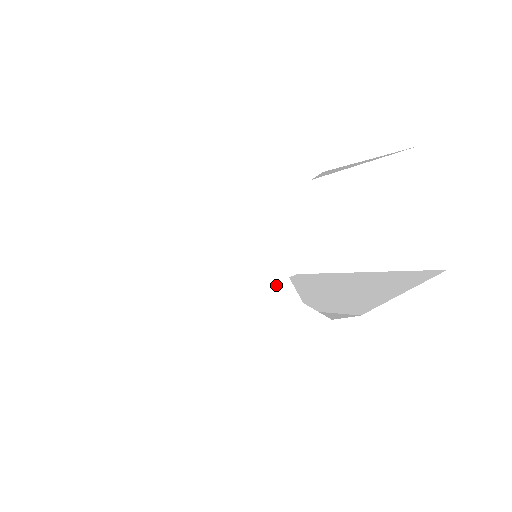
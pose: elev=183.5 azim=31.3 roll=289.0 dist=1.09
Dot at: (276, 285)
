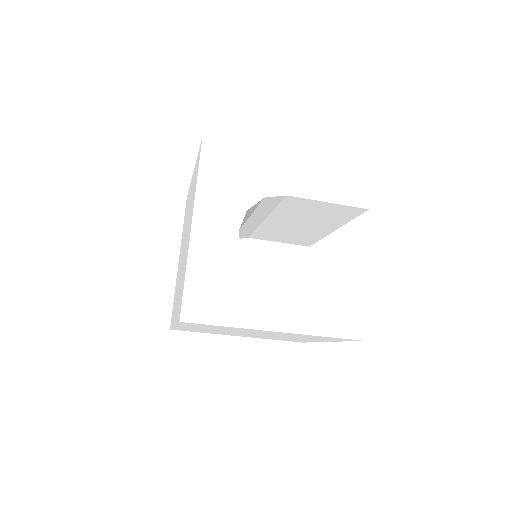
Dot at: (230, 238)
